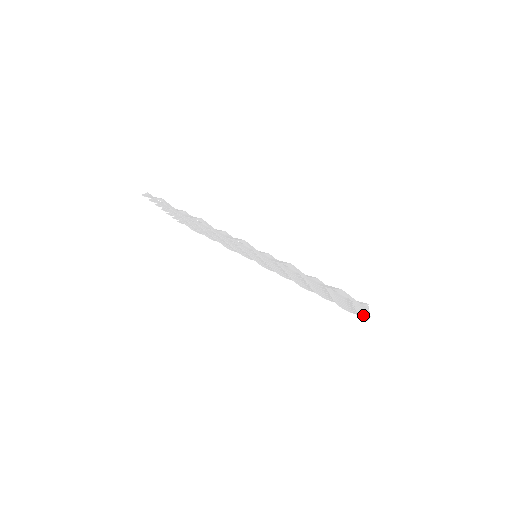
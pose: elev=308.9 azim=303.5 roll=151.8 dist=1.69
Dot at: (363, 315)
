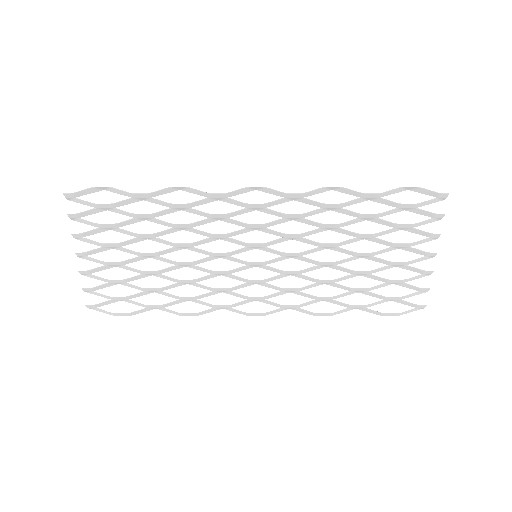
Dot at: (427, 271)
